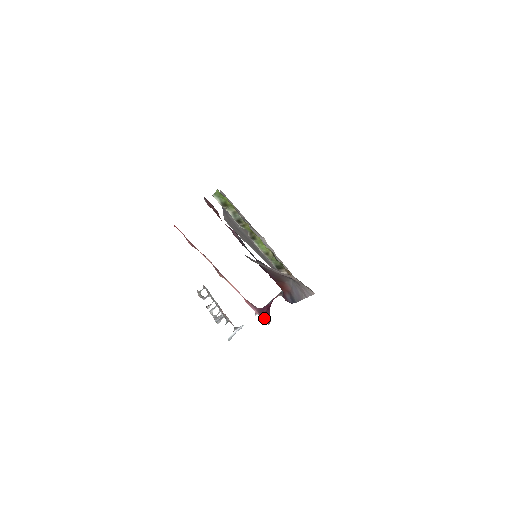
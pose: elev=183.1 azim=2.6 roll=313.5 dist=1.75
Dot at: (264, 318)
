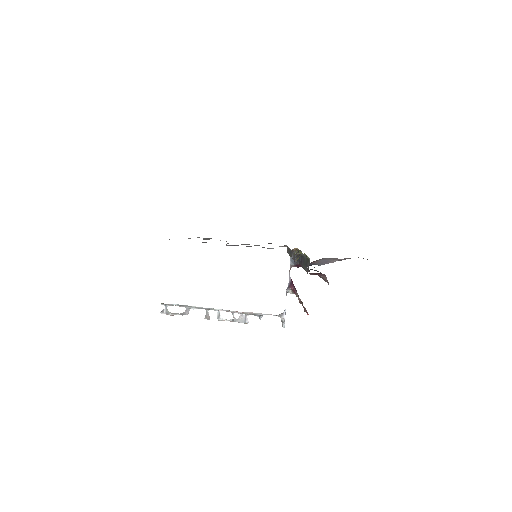
Dot at: occluded
